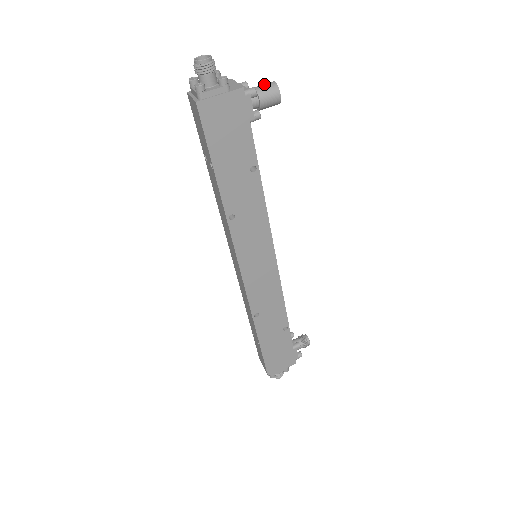
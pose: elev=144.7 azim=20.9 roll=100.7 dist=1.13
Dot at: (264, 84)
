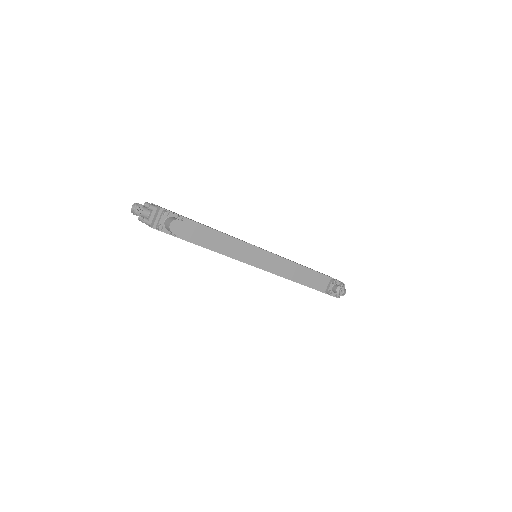
Dot at: (168, 222)
